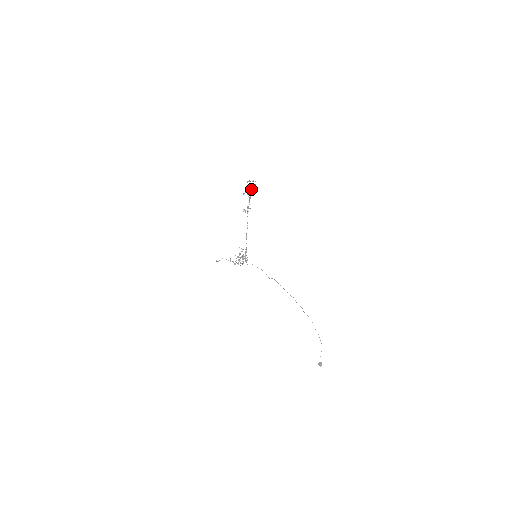
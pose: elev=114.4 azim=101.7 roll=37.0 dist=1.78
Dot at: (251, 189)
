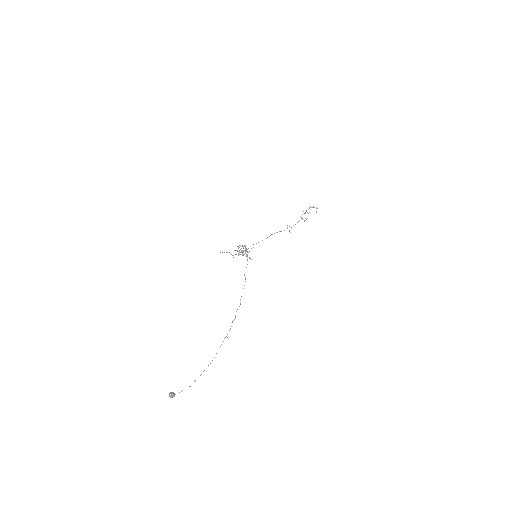
Dot at: (309, 212)
